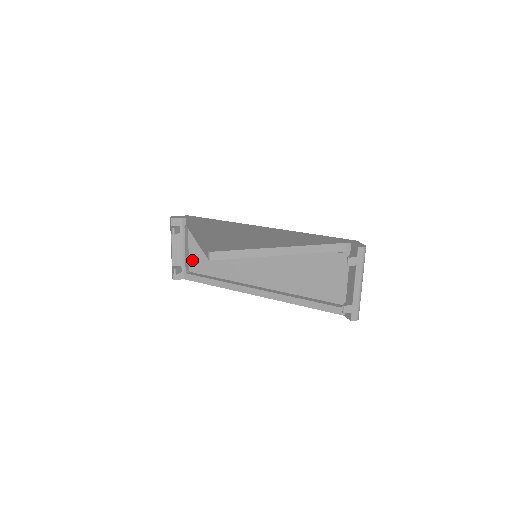
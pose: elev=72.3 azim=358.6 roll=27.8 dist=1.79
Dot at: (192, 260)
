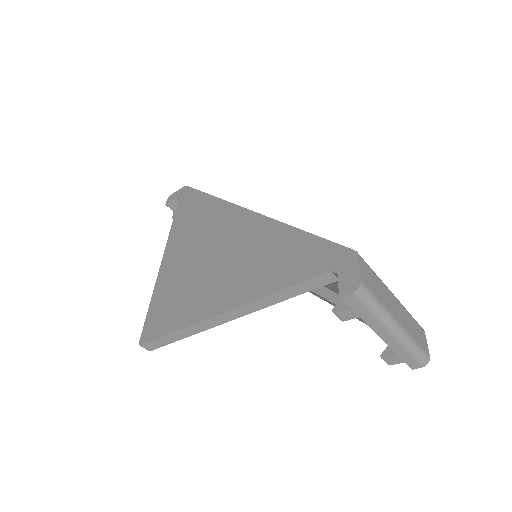
Dot at: occluded
